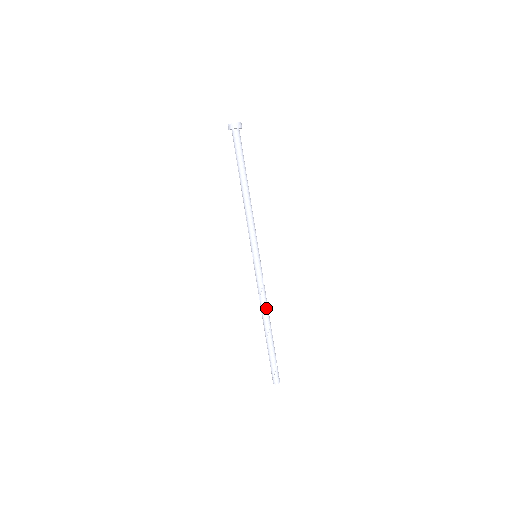
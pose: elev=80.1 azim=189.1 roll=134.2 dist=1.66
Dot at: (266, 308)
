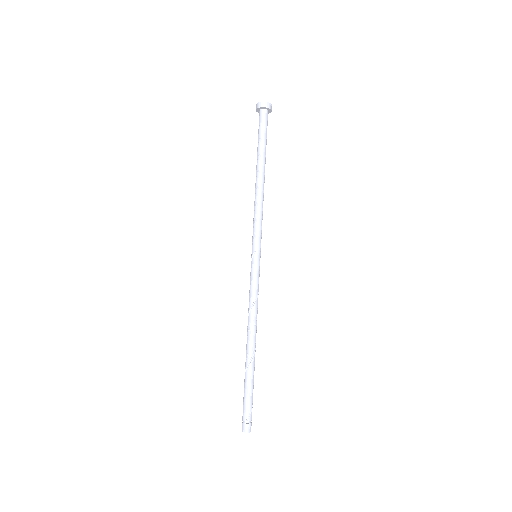
Dot at: (256, 323)
